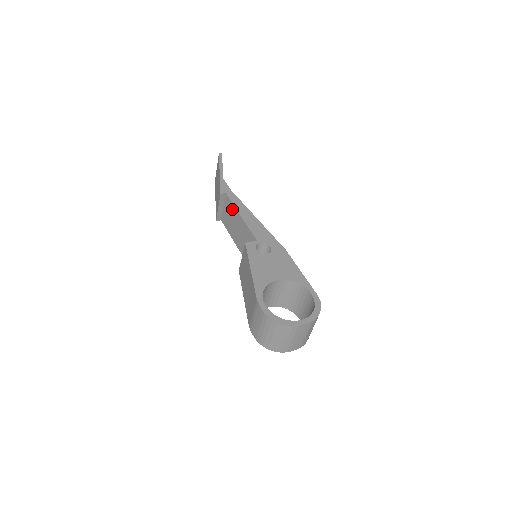
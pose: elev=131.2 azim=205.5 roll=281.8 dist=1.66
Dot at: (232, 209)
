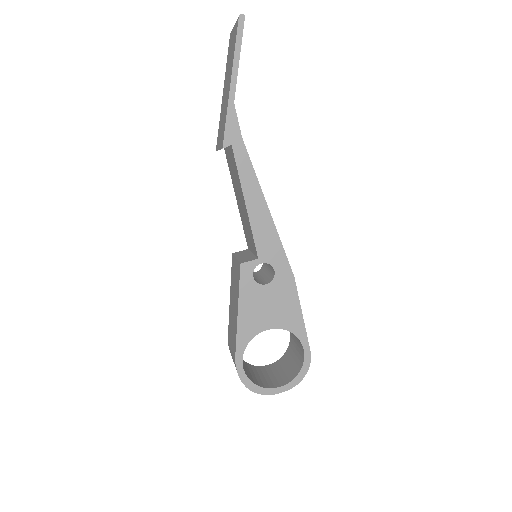
Dot at: (237, 176)
